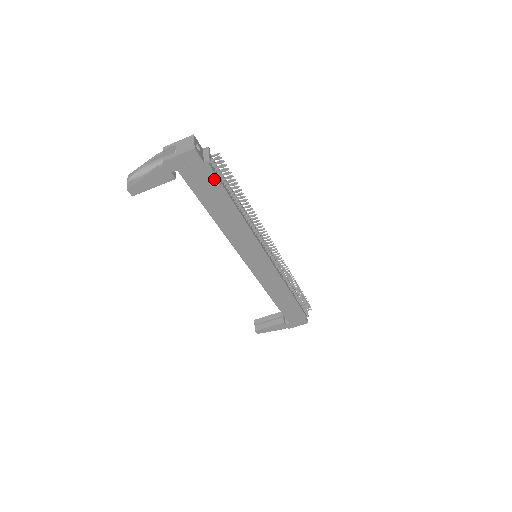
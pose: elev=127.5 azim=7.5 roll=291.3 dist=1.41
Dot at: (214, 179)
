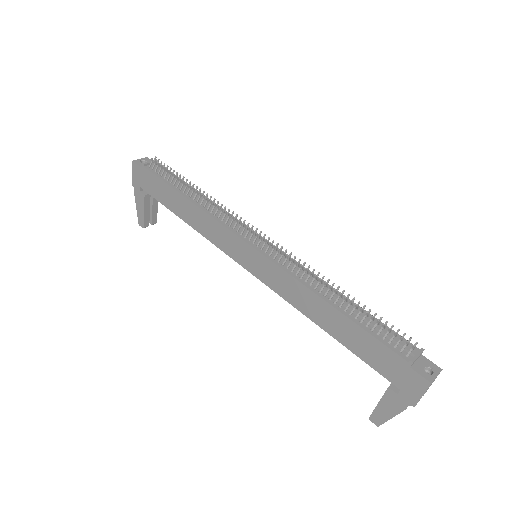
Dot at: (155, 178)
